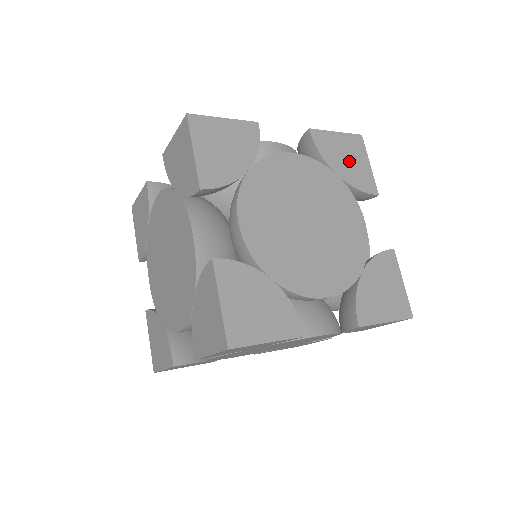
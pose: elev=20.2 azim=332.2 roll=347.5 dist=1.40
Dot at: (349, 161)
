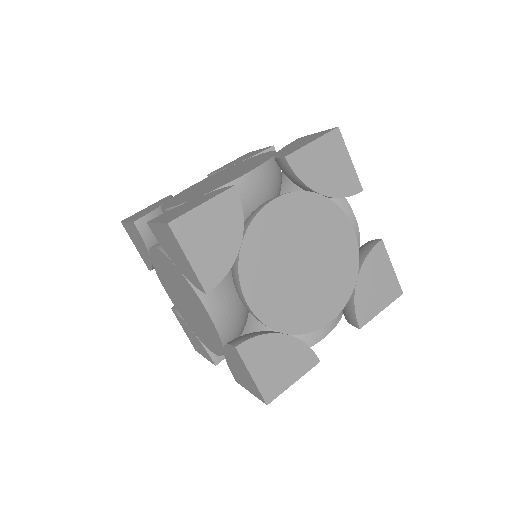
Dot at: (330, 170)
